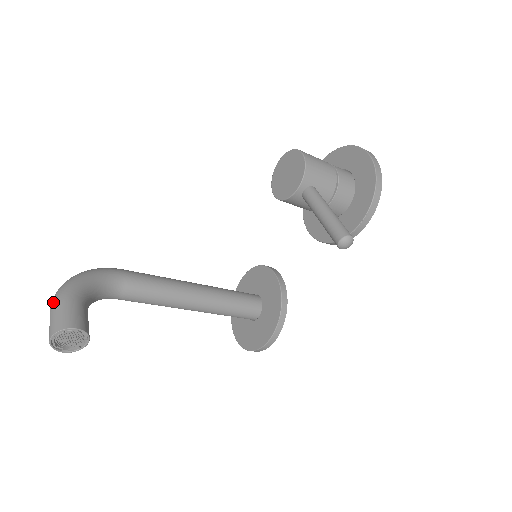
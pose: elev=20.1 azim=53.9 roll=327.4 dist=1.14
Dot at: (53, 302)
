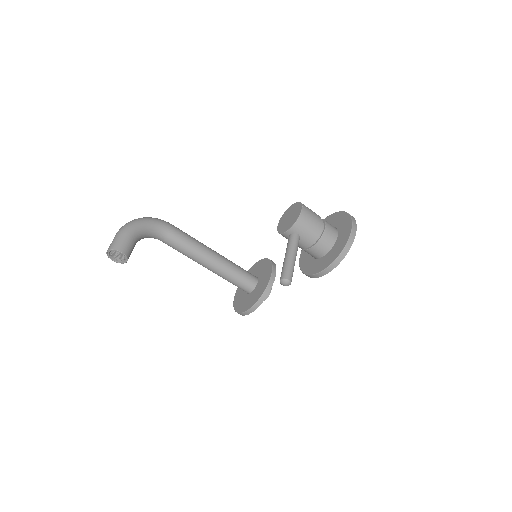
Dot at: (119, 230)
